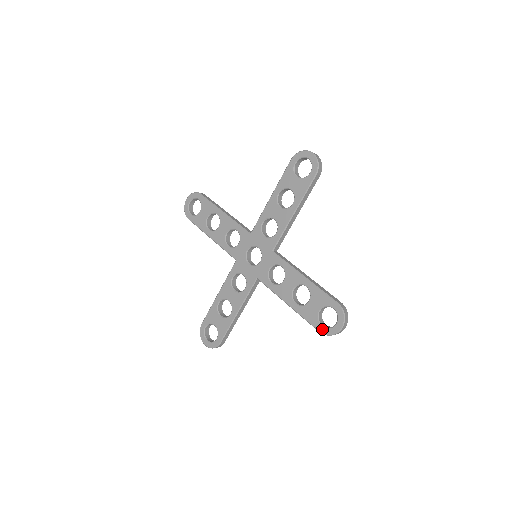
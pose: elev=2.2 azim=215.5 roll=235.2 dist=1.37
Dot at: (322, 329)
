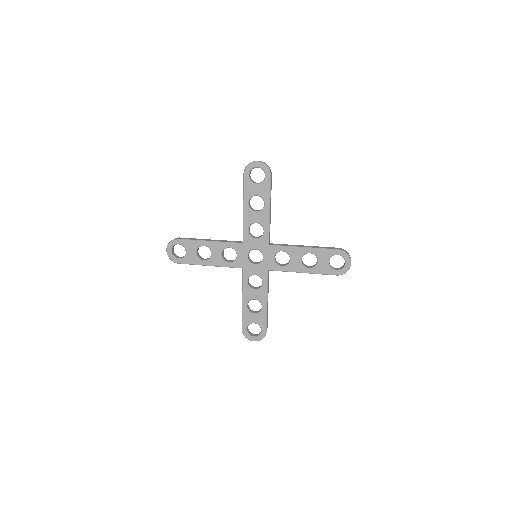
Dot at: (245, 331)
